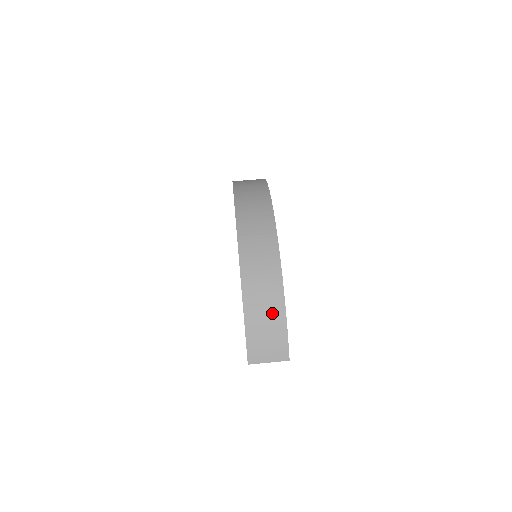
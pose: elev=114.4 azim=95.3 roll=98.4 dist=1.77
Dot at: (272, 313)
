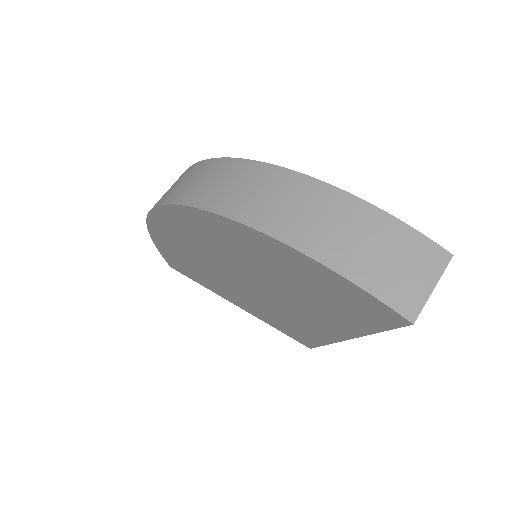
Dot at: (351, 221)
